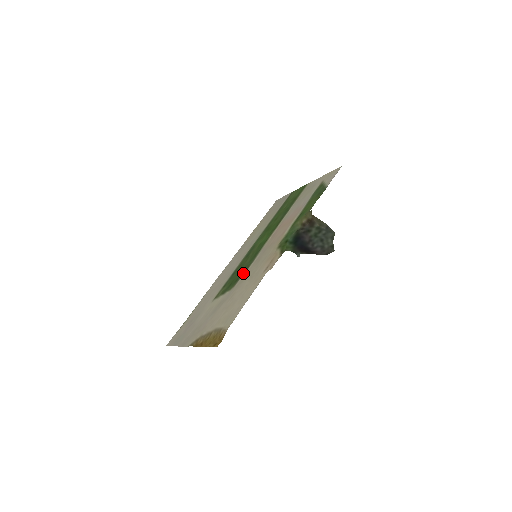
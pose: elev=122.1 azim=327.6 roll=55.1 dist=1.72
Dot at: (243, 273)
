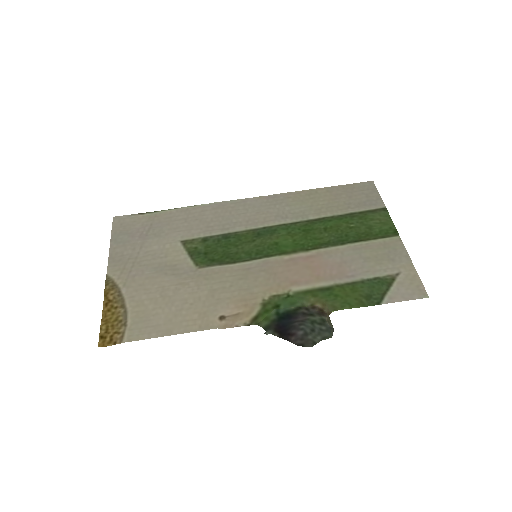
Dot at: (223, 263)
